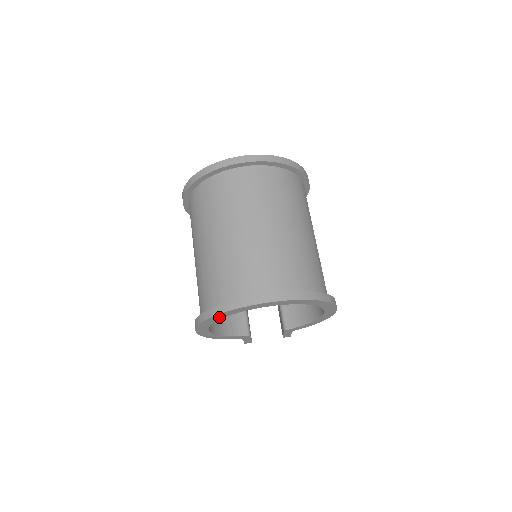
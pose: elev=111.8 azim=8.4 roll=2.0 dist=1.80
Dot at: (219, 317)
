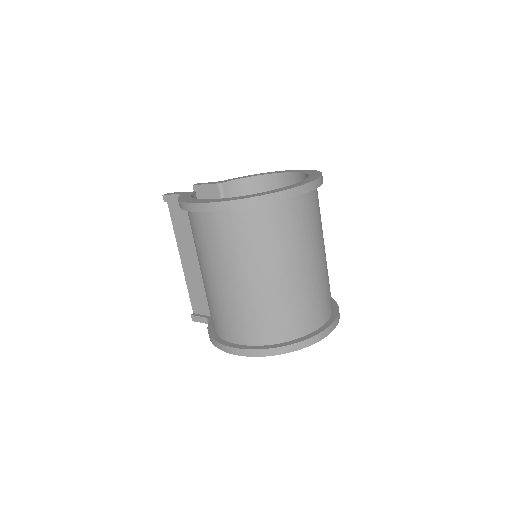
Dot at: occluded
